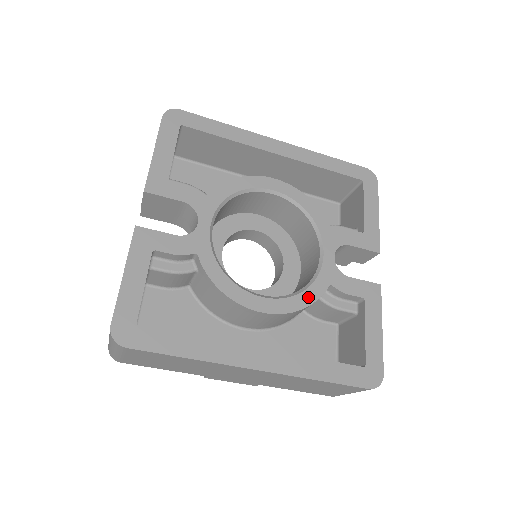
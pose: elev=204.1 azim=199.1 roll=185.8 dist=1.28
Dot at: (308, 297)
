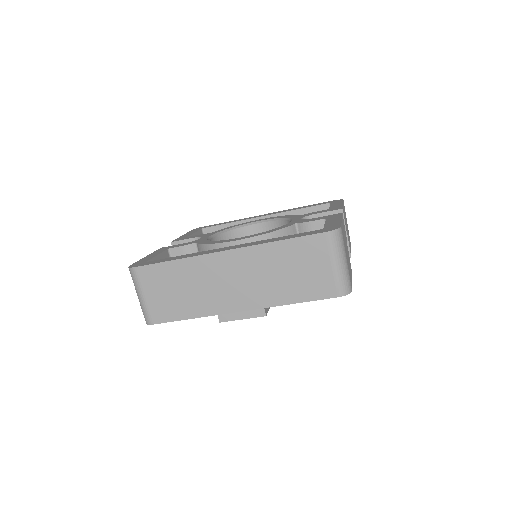
Dot at: (275, 230)
